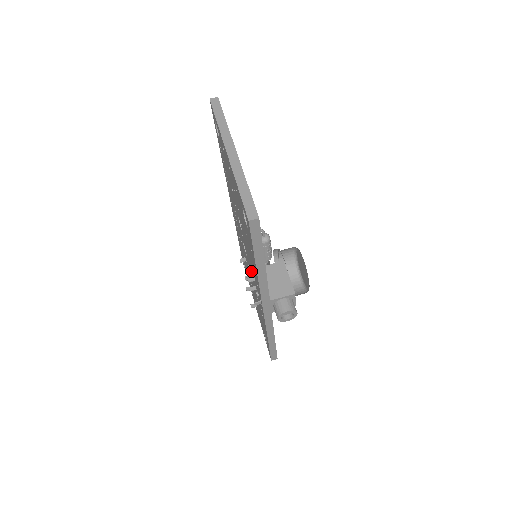
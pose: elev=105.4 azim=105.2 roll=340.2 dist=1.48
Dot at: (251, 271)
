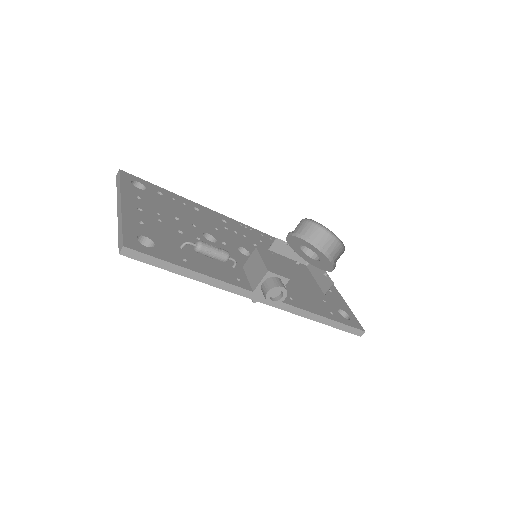
Dot at: occluded
